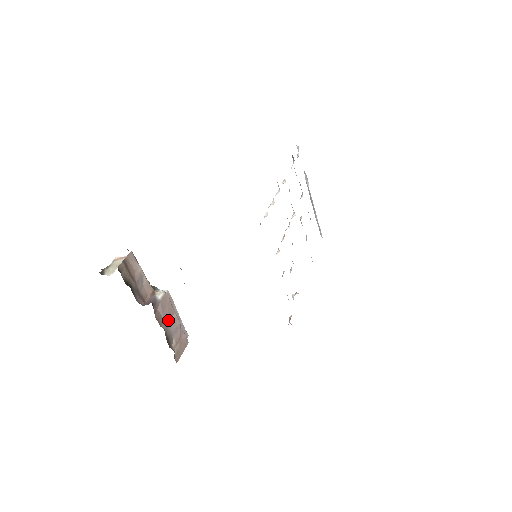
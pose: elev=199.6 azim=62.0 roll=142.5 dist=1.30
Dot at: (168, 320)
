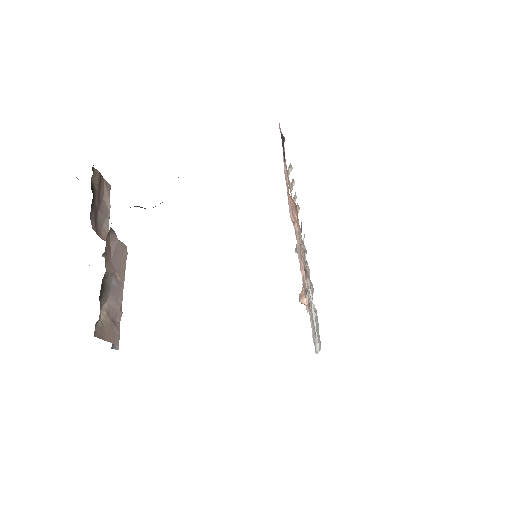
Dot at: (114, 273)
